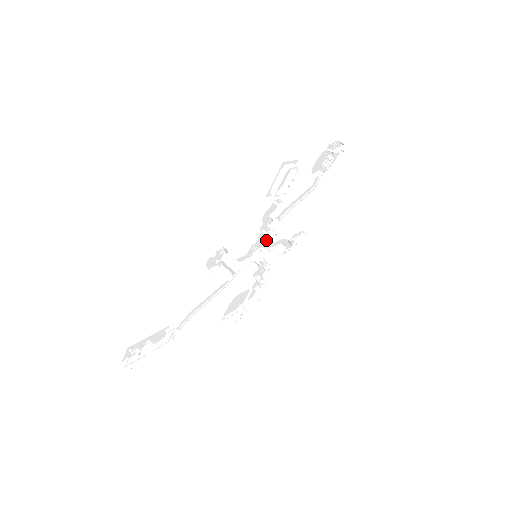
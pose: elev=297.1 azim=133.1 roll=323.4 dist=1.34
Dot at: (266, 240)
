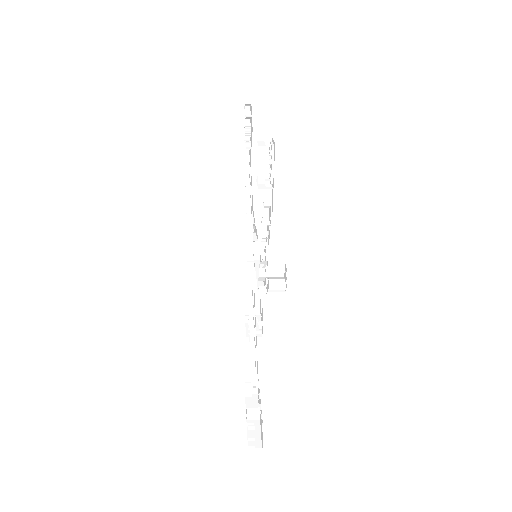
Dot at: (261, 234)
